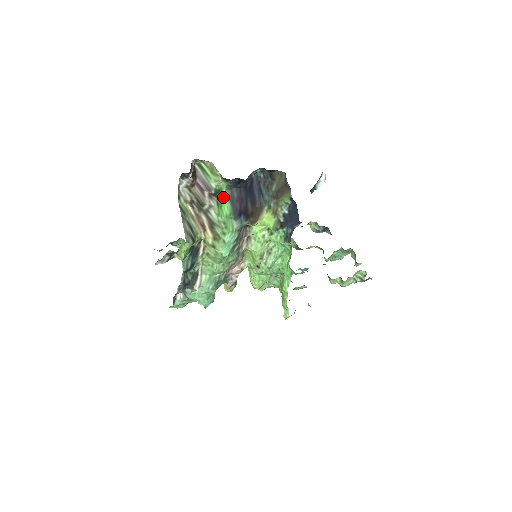
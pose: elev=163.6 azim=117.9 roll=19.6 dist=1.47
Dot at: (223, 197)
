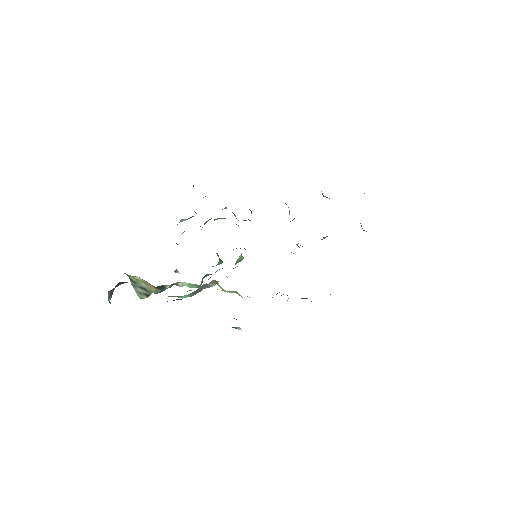
Dot at: occluded
